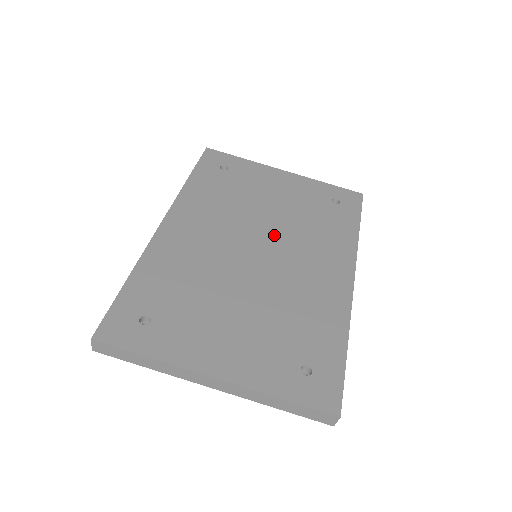
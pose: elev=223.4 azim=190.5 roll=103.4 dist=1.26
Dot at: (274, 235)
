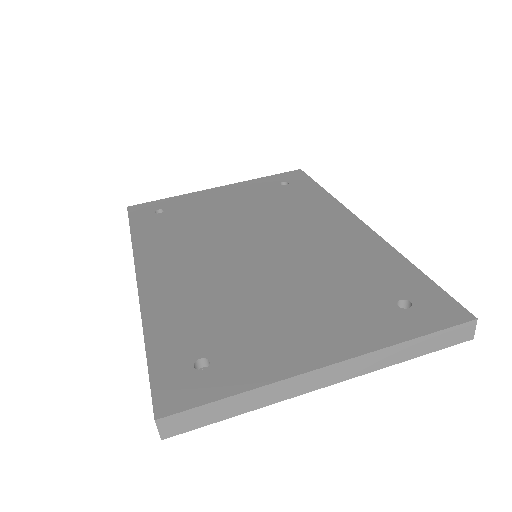
Dot at: (258, 230)
